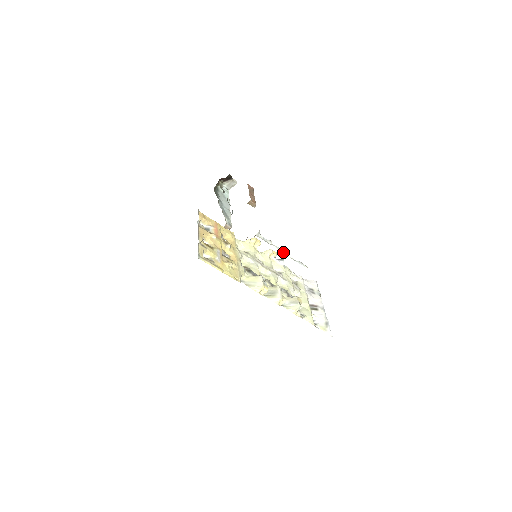
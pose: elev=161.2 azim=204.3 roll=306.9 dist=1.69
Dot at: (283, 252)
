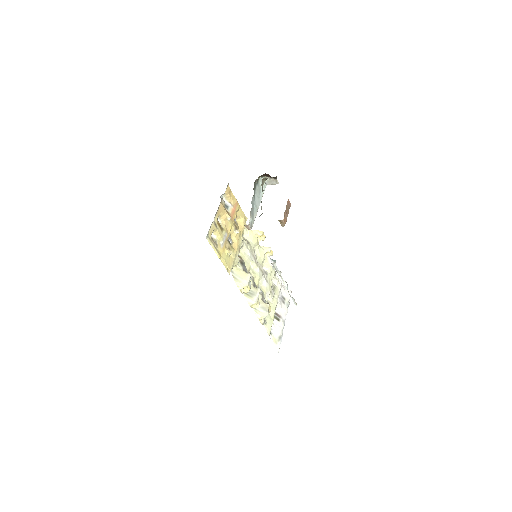
Dot at: (285, 286)
